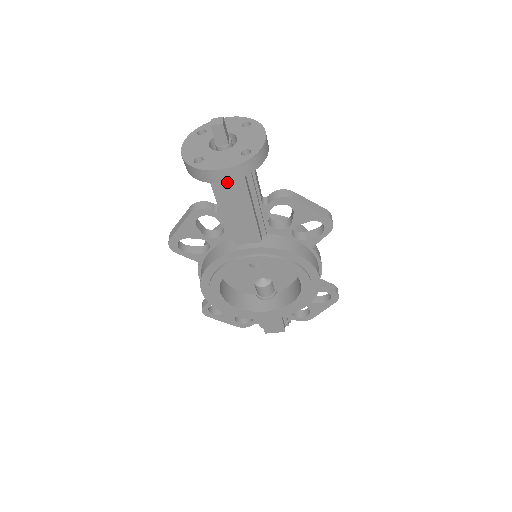
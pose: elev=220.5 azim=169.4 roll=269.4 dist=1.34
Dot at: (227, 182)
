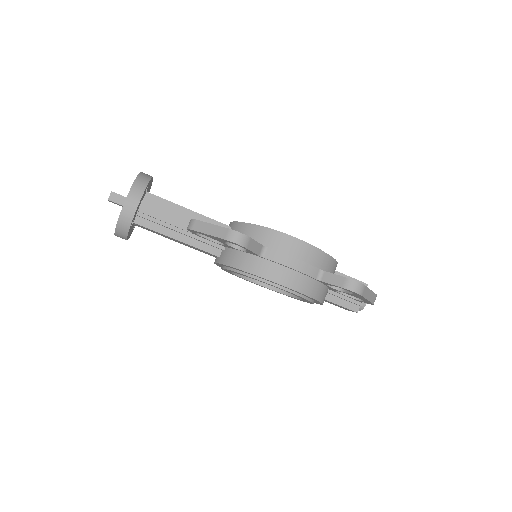
Dot at: (148, 229)
